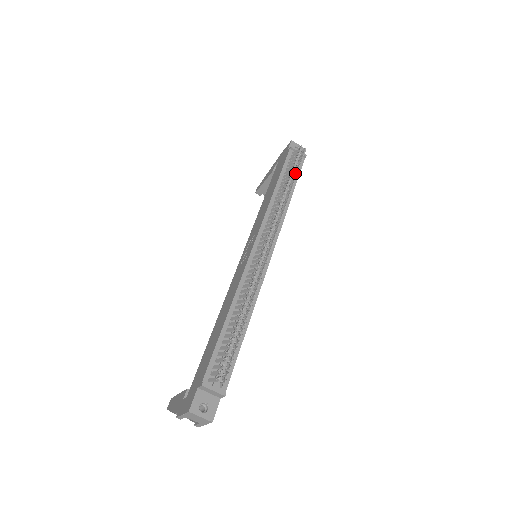
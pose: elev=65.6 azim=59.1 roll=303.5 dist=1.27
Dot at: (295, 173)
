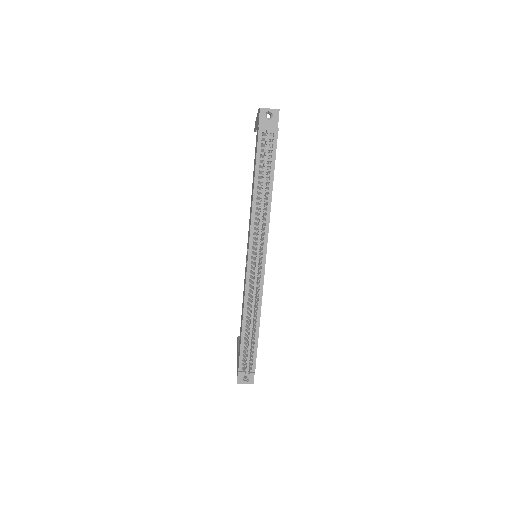
Dot at: (267, 172)
